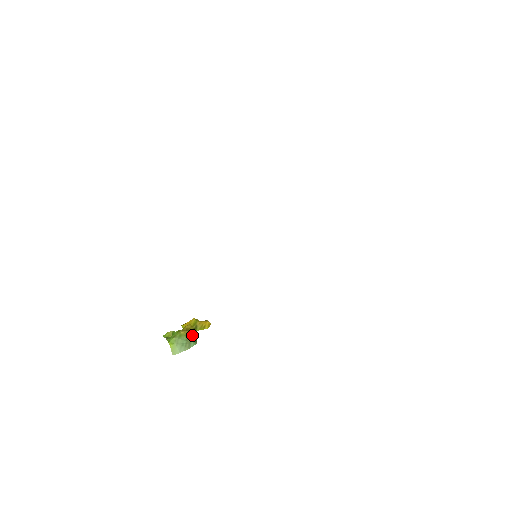
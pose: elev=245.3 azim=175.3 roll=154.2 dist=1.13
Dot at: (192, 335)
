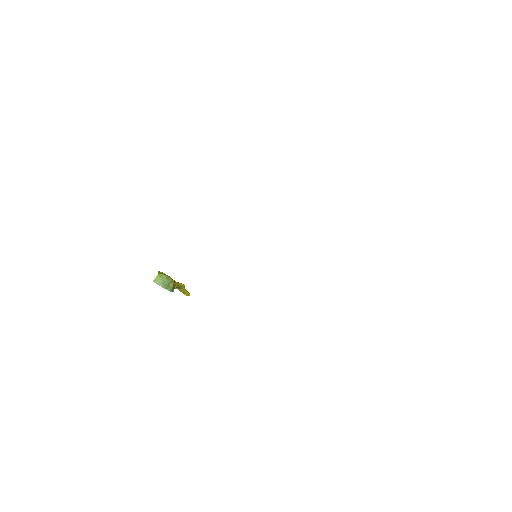
Dot at: (174, 287)
